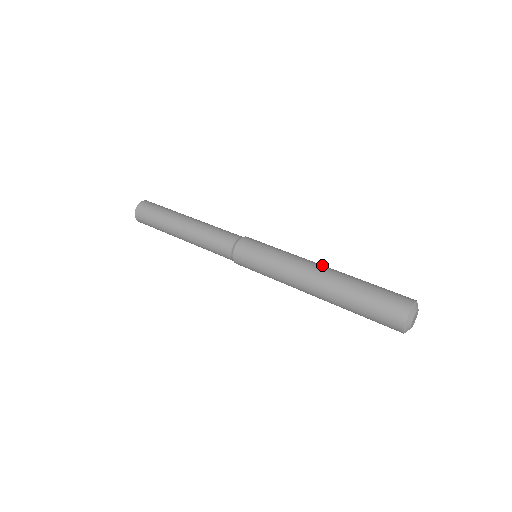
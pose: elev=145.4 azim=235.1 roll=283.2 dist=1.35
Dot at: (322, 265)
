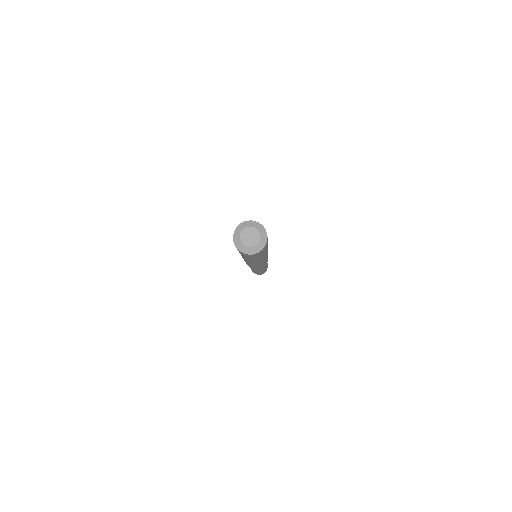
Dot at: occluded
